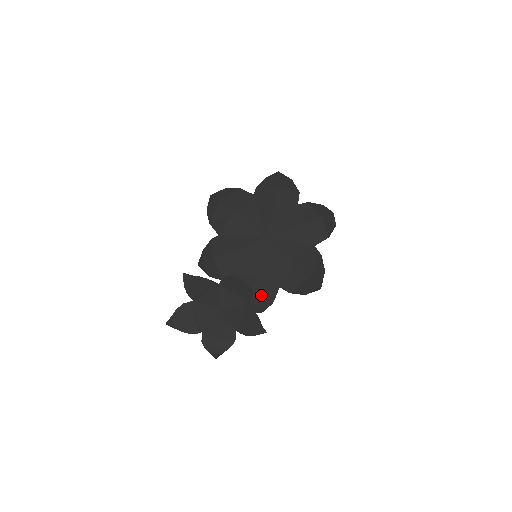
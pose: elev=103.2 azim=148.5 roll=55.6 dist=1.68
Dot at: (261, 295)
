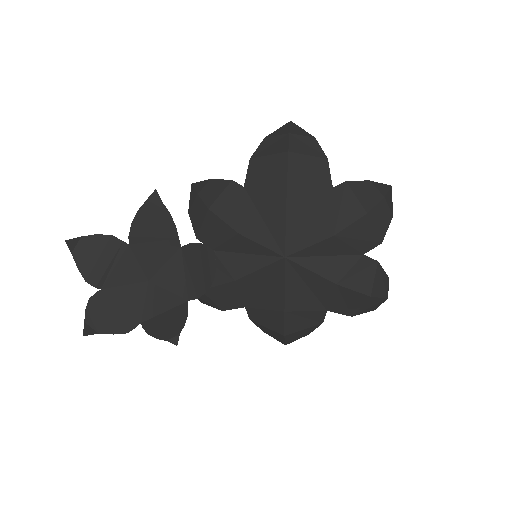
Dot at: (217, 296)
